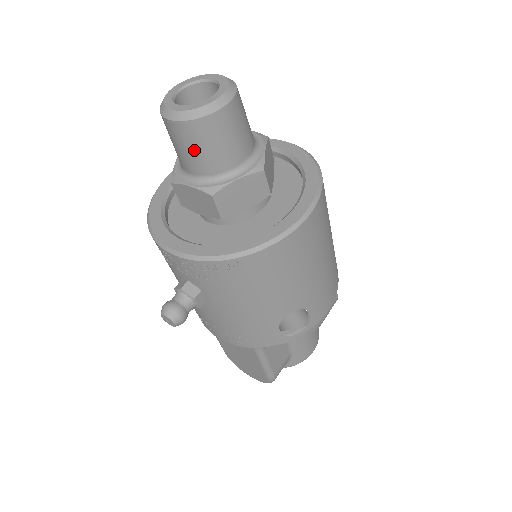
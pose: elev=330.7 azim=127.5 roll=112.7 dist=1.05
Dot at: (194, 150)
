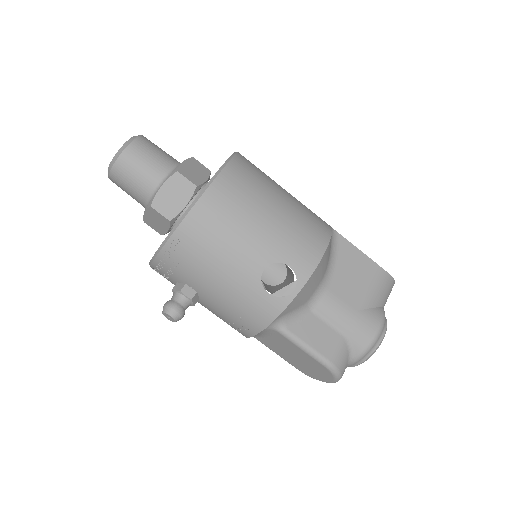
Dot at: (129, 185)
